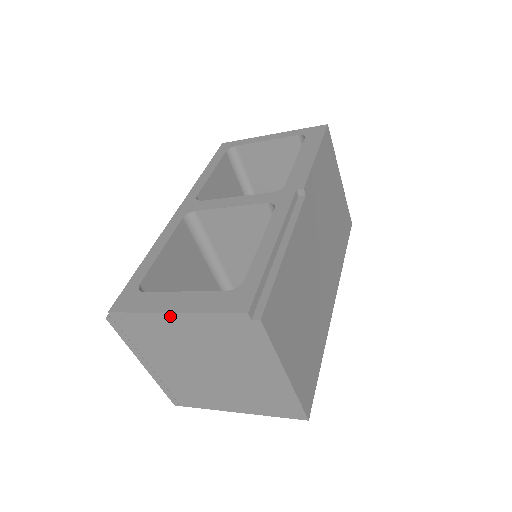
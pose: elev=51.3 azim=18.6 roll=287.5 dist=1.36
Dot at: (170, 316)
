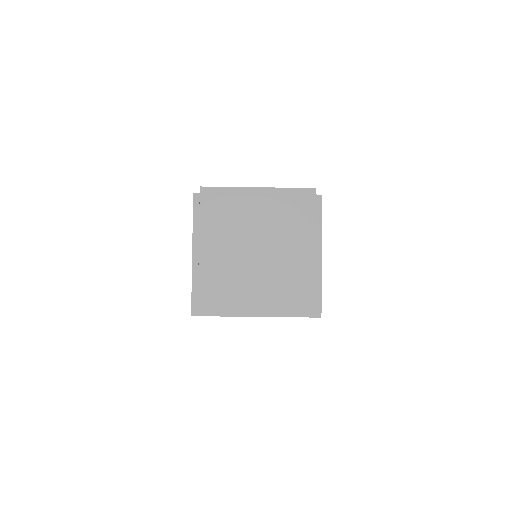
Dot at: (254, 191)
